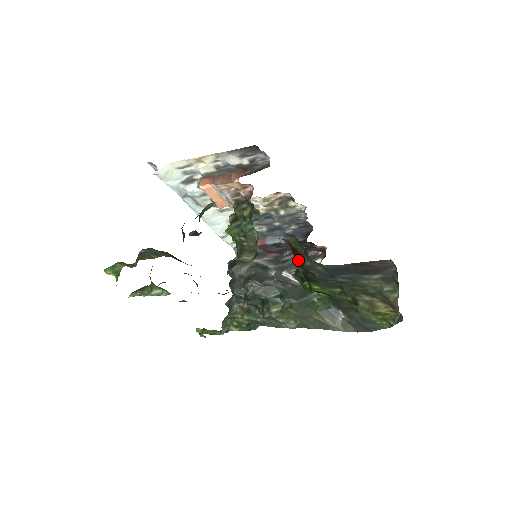
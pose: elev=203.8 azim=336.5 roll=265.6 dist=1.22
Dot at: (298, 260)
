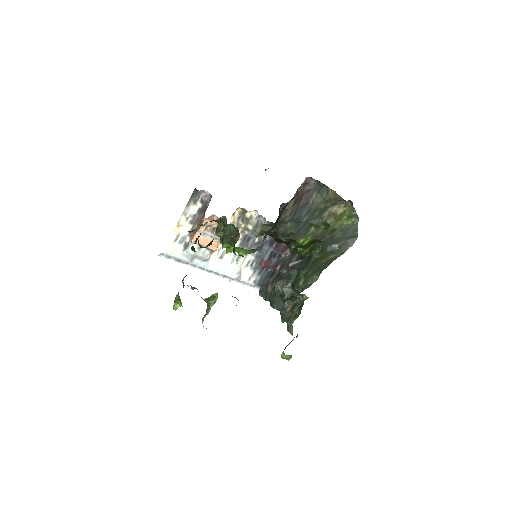
Dot at: (278, 236)
